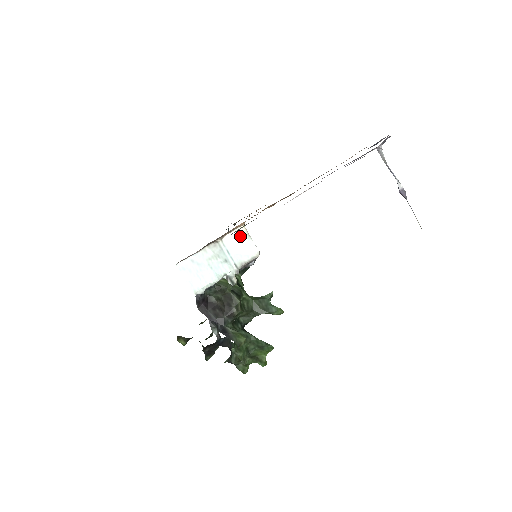
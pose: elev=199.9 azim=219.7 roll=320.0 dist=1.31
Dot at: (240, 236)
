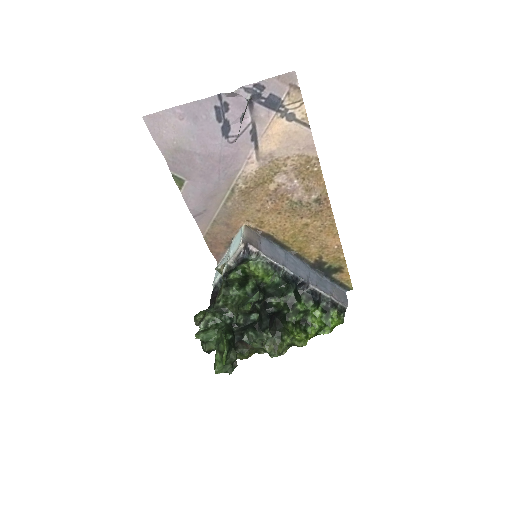
Dot at: (240, 233)
